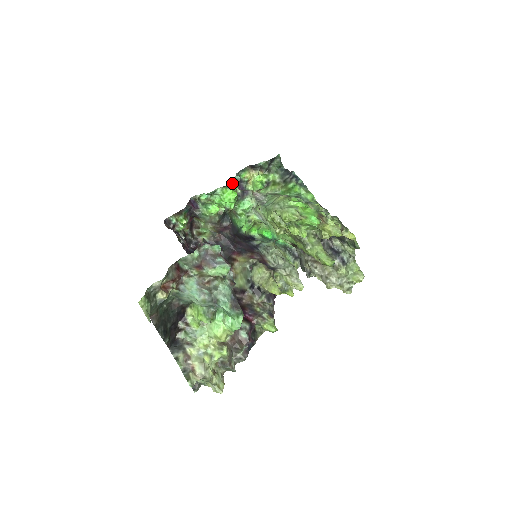
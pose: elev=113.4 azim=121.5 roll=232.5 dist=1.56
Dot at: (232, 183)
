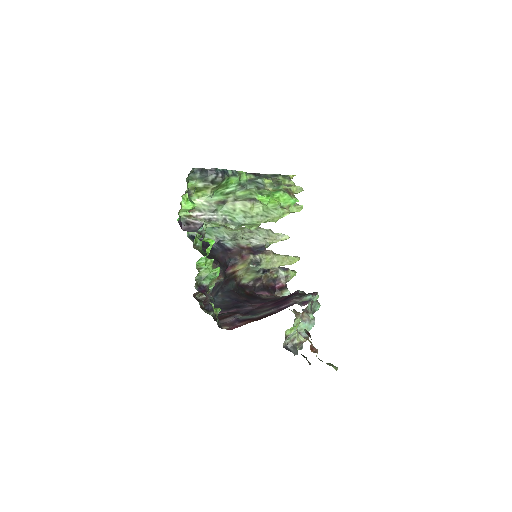
Dot at: (203, 238)
